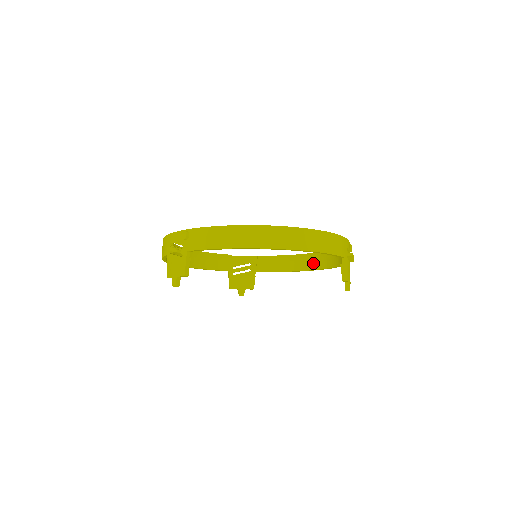
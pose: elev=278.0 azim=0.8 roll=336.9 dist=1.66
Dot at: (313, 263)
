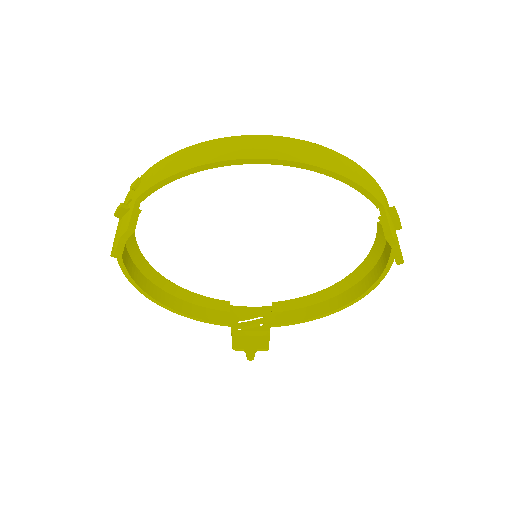
Dot at: (349, 293)
